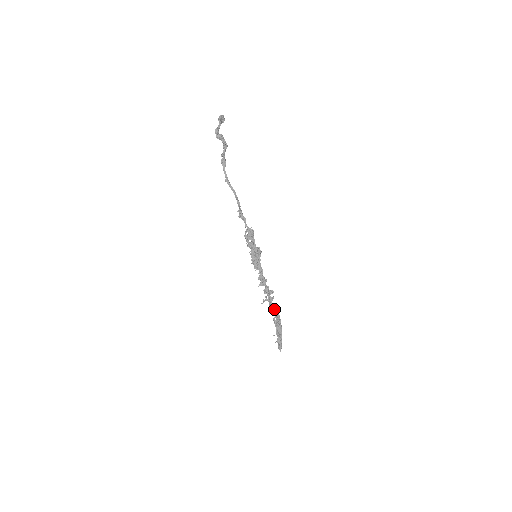
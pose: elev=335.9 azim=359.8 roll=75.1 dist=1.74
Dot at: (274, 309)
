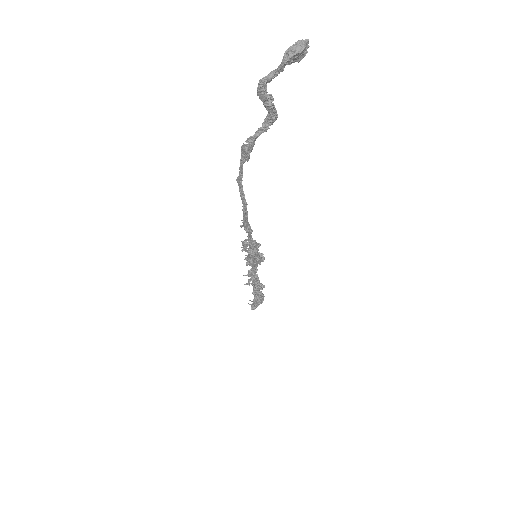
Dot at: (258, 294)
